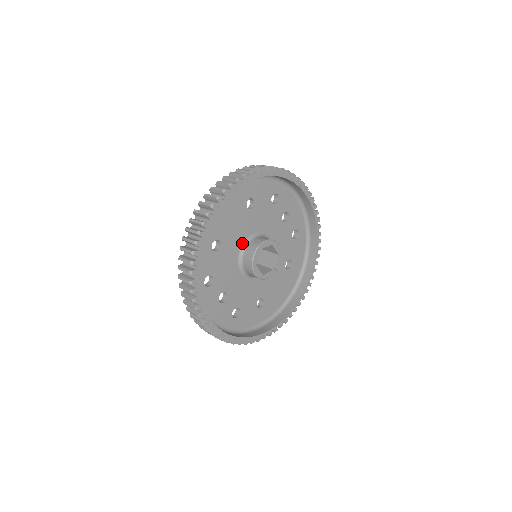
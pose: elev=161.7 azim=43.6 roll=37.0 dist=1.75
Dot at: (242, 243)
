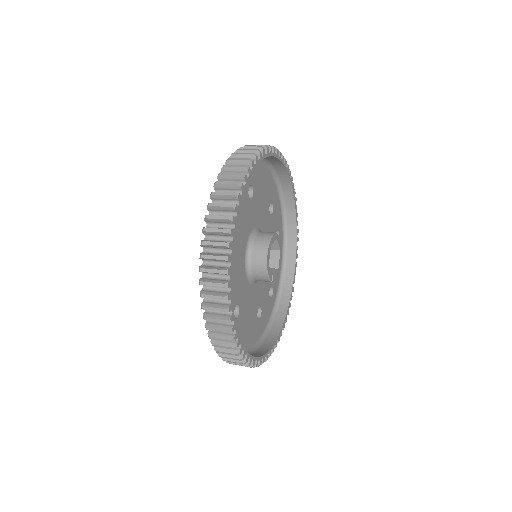
Dot at: (257, 226)
